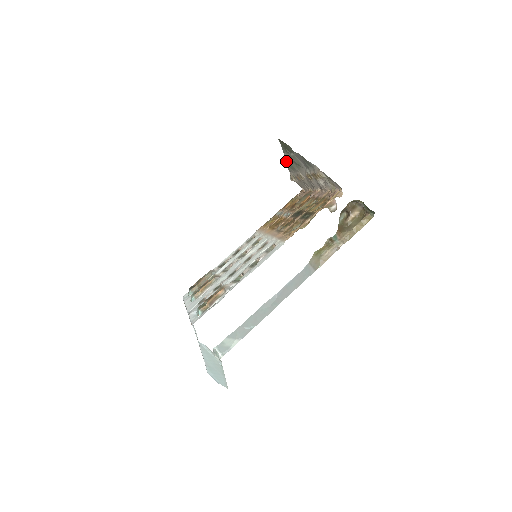
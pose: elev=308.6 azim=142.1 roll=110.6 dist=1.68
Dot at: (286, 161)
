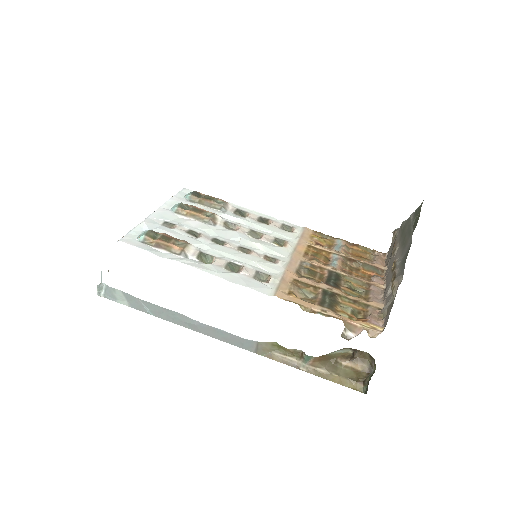
Dot at: (408, 219)
